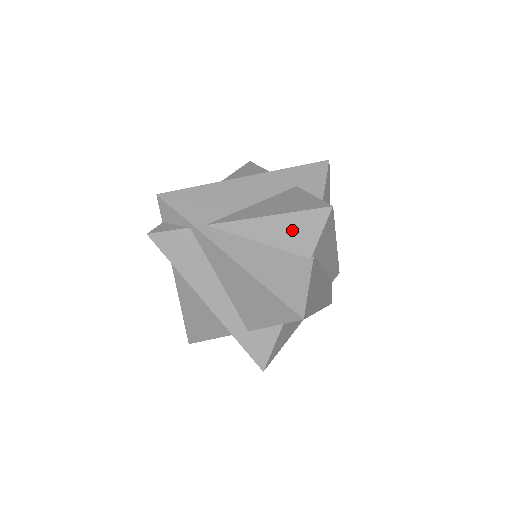
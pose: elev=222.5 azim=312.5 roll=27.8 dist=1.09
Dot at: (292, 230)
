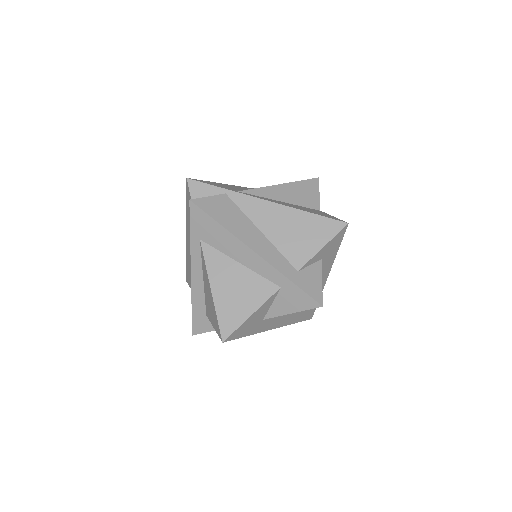
Dot at: (300, 192)
